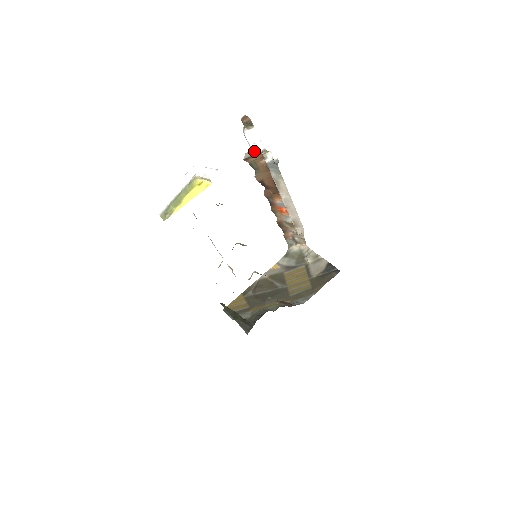
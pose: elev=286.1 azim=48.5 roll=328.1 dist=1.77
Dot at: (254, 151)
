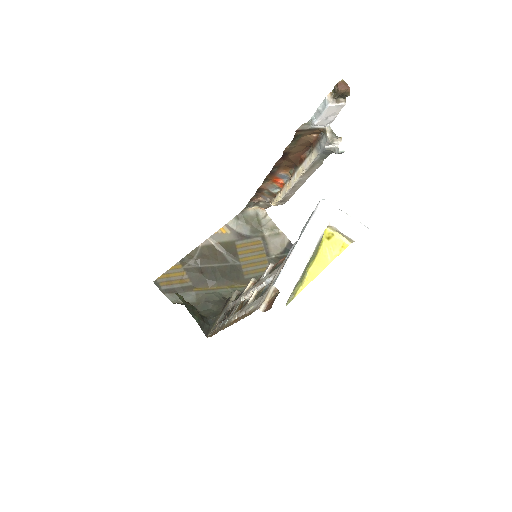
Dot at: (316, 125)
